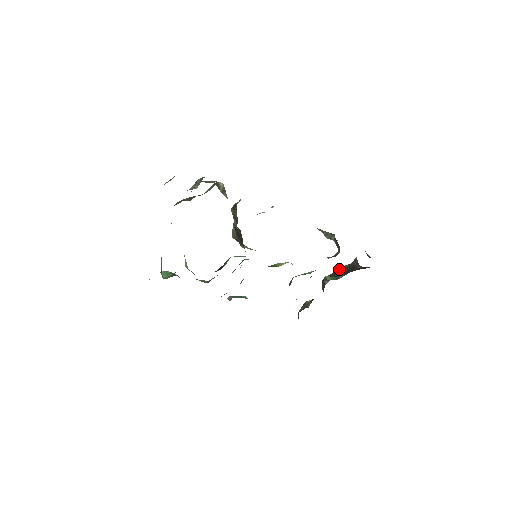
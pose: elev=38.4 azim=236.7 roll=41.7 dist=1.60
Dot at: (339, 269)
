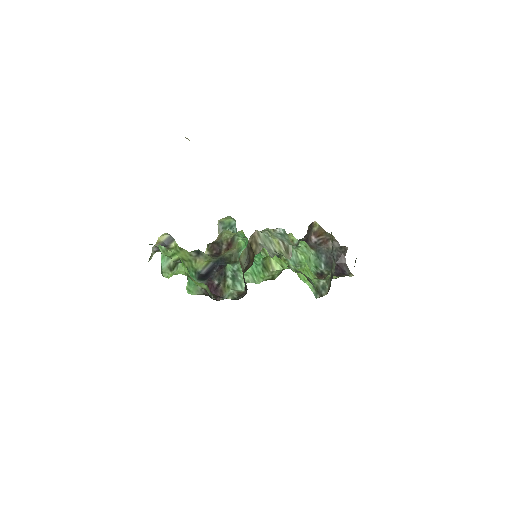
Dot at: (329, 242)
